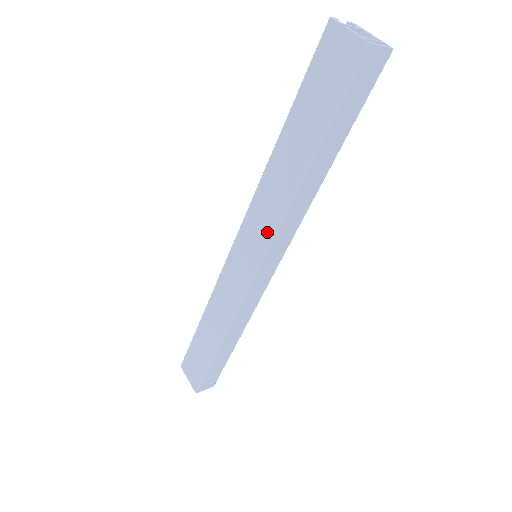
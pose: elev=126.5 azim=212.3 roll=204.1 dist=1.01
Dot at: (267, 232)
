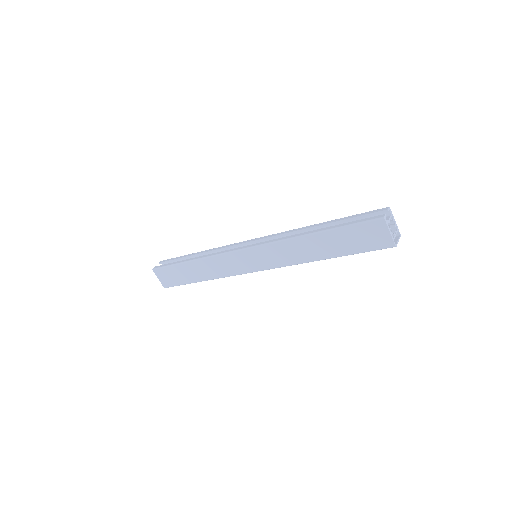
Dot at: (279, 263)
